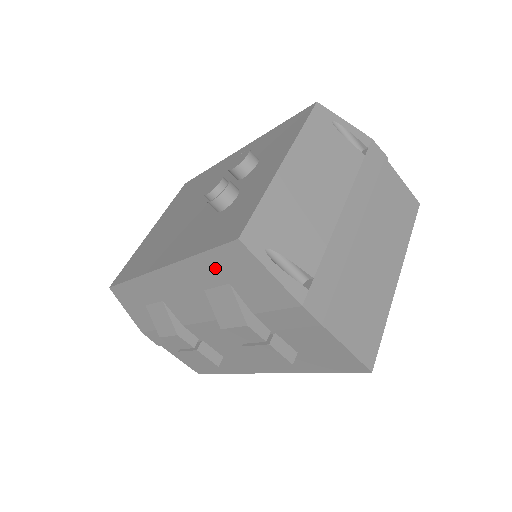
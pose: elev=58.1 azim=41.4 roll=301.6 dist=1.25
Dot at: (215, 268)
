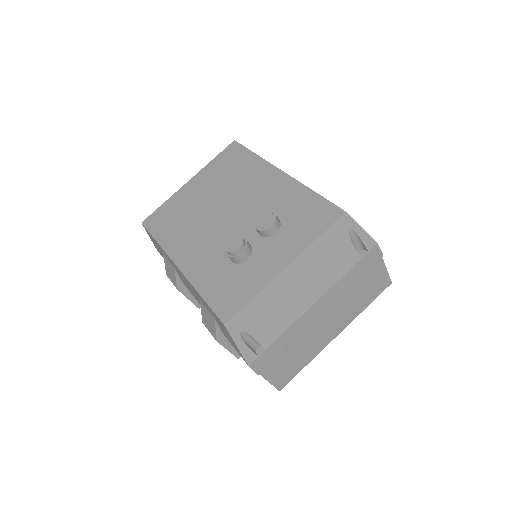
Dot at: (209, 309)
